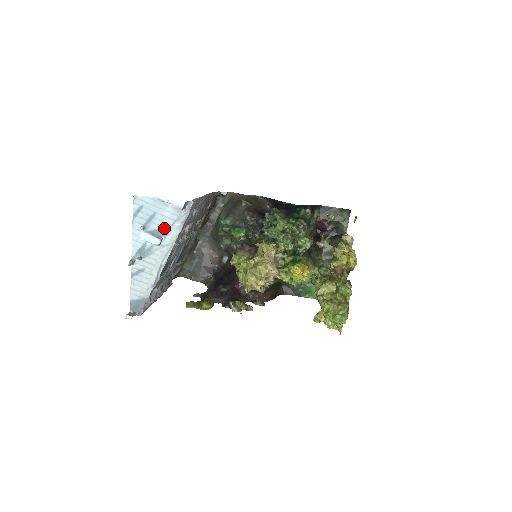
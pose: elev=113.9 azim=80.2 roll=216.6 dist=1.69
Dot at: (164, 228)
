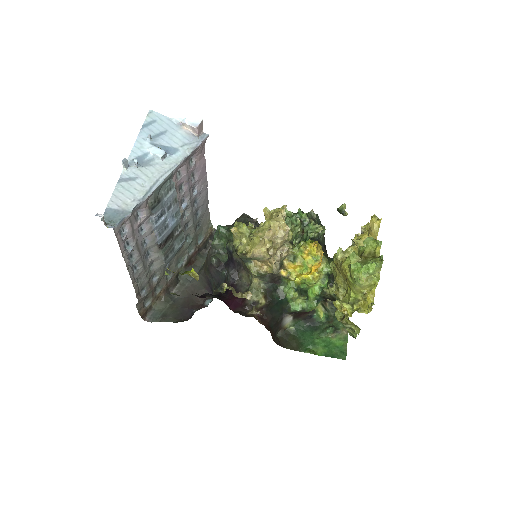
Dot at: (172, 147)
